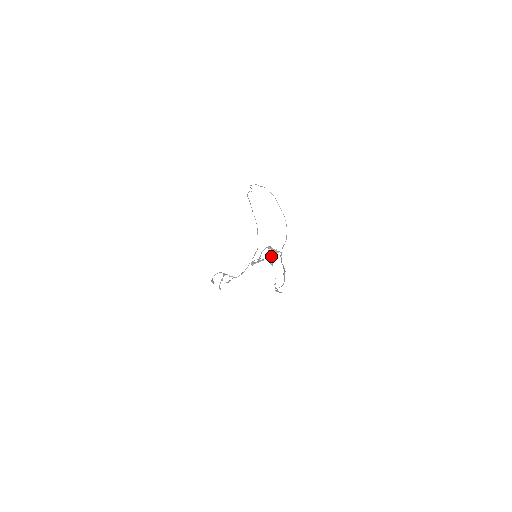
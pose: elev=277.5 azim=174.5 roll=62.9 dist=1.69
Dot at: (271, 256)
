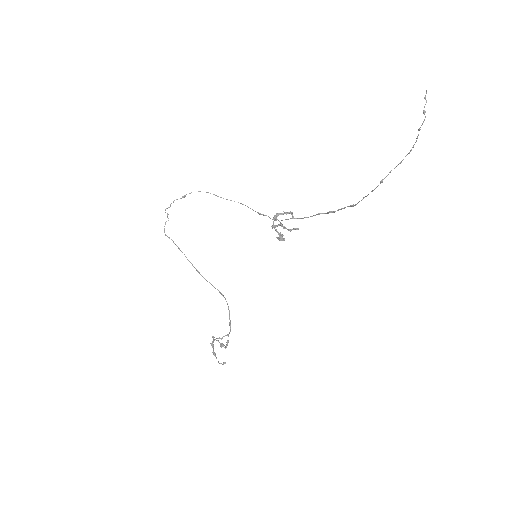
Dot at: (283, 227)
